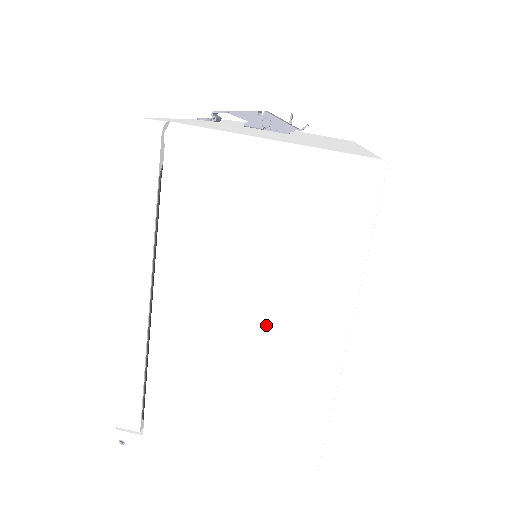
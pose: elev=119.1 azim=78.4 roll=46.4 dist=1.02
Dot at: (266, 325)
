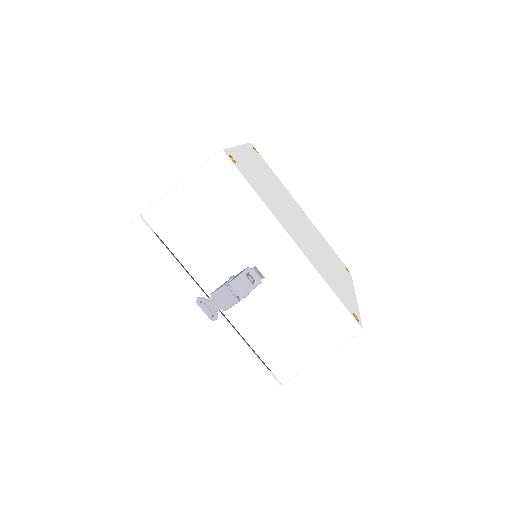
Dot at: occluded
